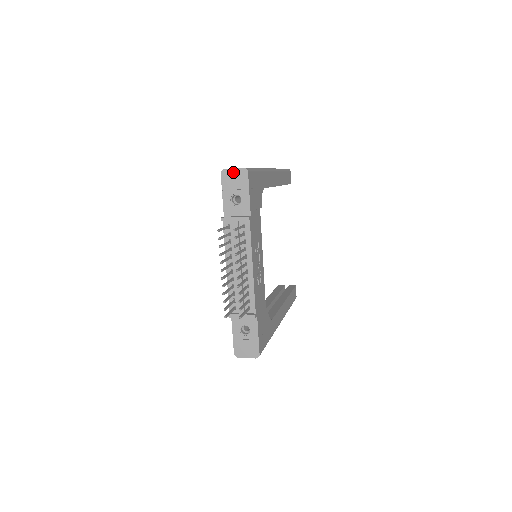
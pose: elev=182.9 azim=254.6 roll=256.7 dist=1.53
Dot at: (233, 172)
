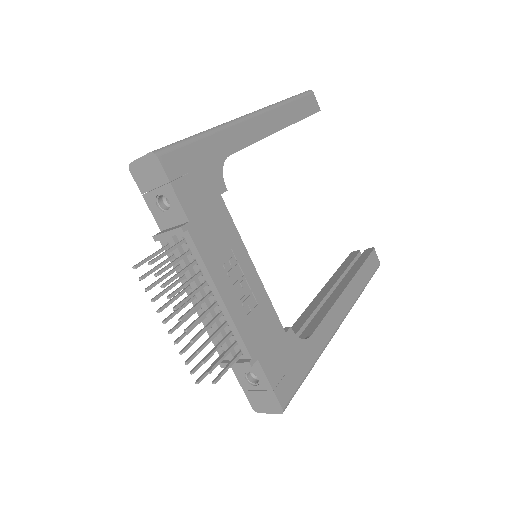
Dot at: (141, 163)
